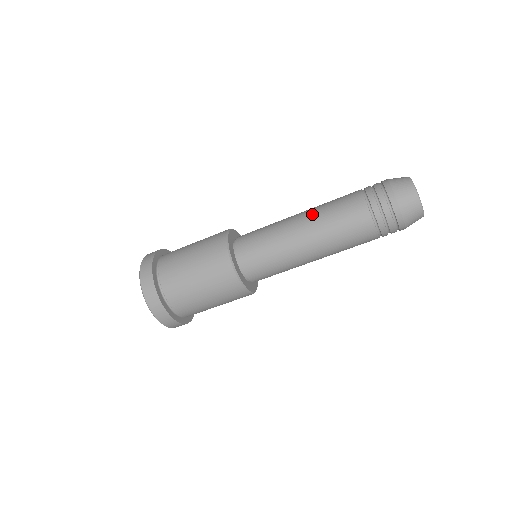
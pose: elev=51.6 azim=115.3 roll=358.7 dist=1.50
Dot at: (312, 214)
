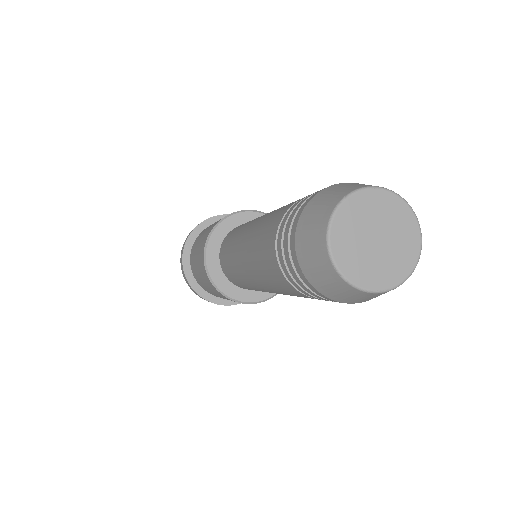
Dot at: (252, 273)
